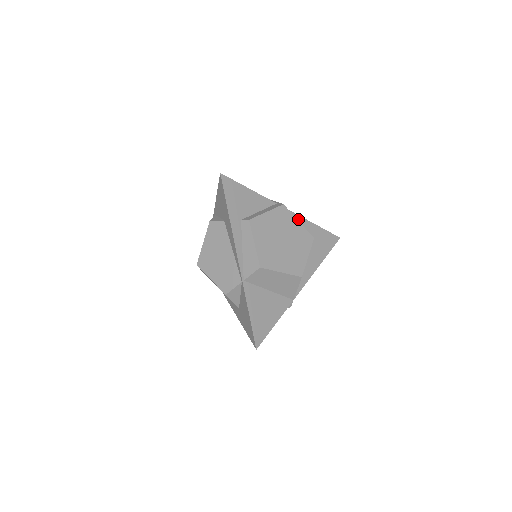
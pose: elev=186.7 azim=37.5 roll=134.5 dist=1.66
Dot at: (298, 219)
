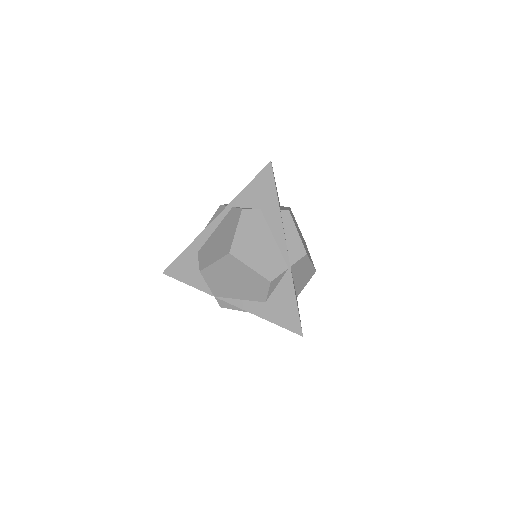
Dot at: occluded
